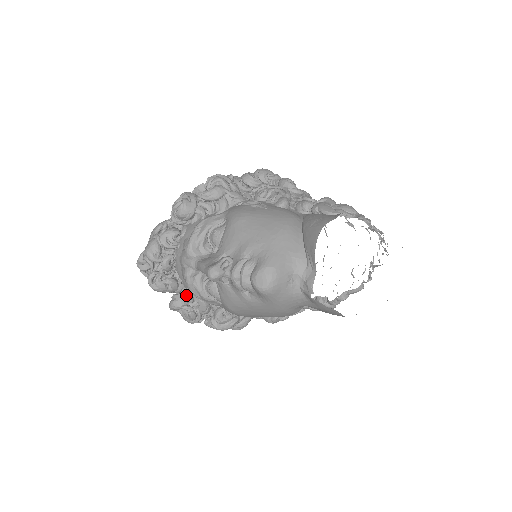
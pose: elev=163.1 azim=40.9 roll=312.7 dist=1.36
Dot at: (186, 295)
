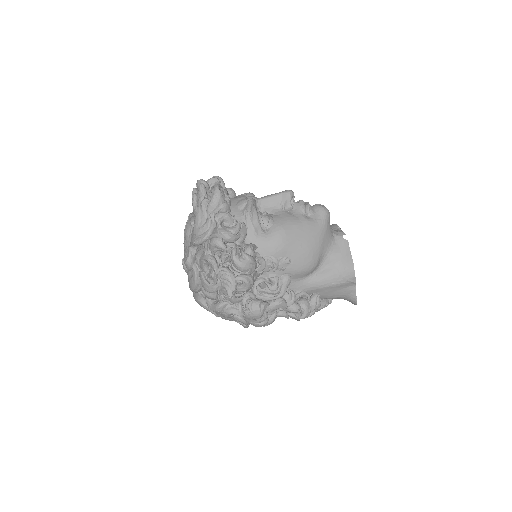
Dot at: occluded
